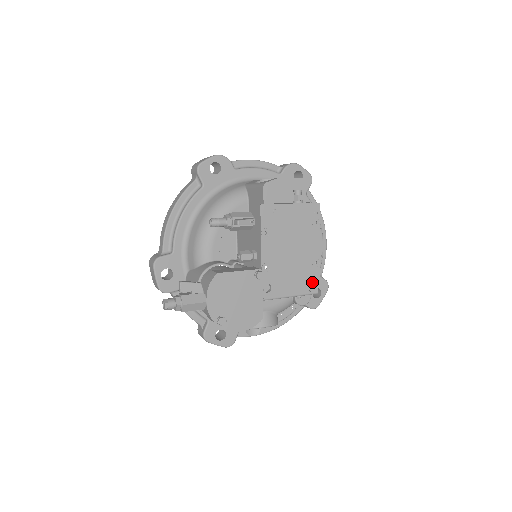
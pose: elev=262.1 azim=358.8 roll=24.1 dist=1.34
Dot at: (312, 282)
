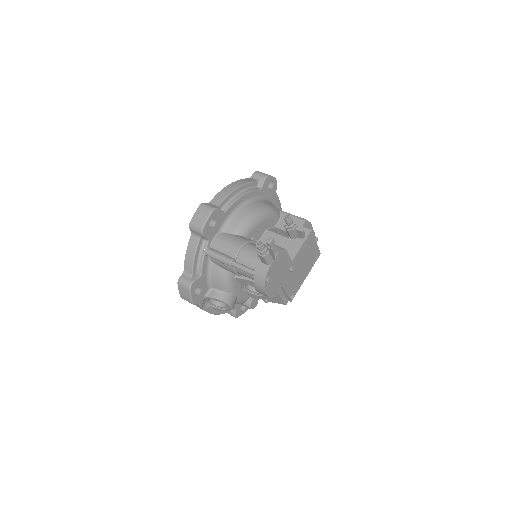
Dot at: occluded
